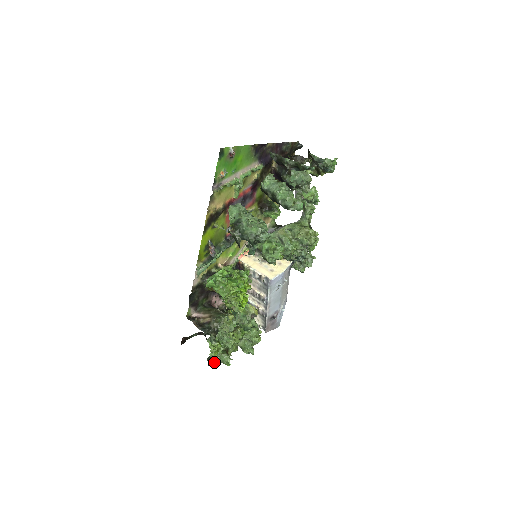
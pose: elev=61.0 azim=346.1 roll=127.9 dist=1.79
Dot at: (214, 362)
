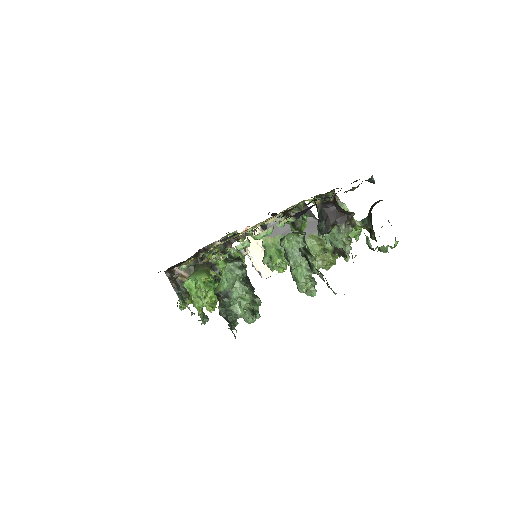
Dot at: occluded
